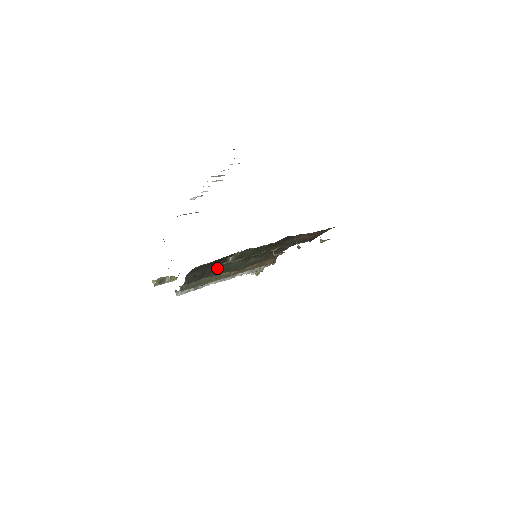
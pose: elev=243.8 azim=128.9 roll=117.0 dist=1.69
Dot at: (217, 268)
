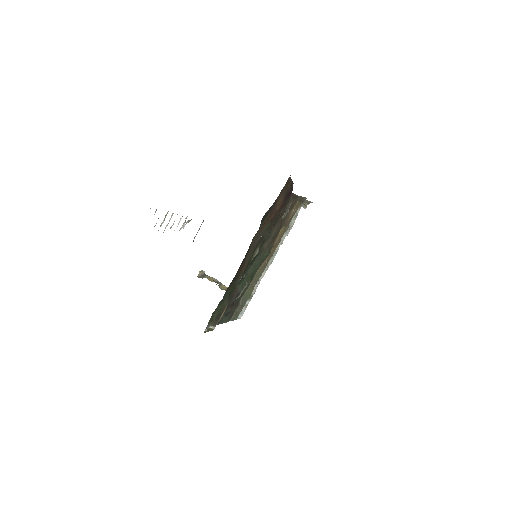
Dot at: (239, 288)
